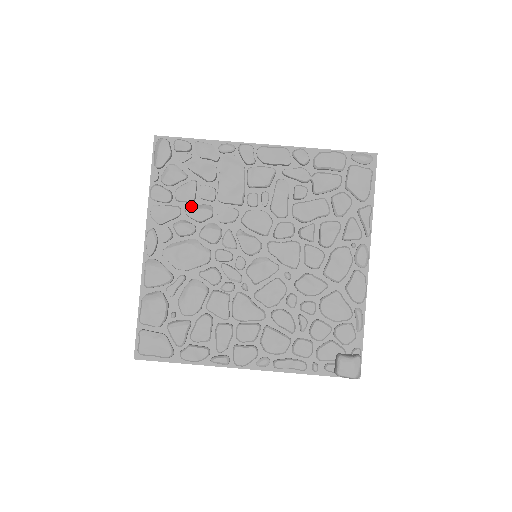
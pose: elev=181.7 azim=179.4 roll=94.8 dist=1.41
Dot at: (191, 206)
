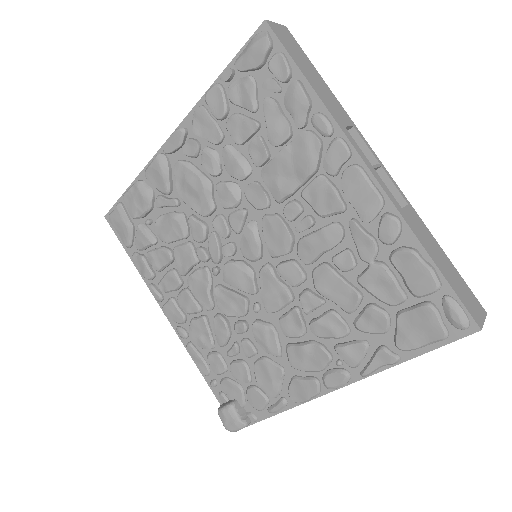
Dot at: (234, 147)
